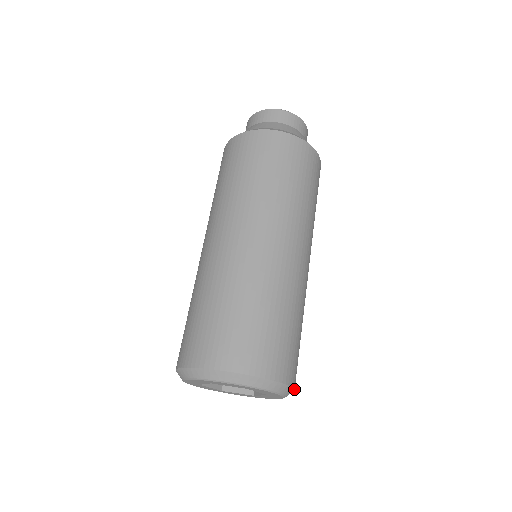
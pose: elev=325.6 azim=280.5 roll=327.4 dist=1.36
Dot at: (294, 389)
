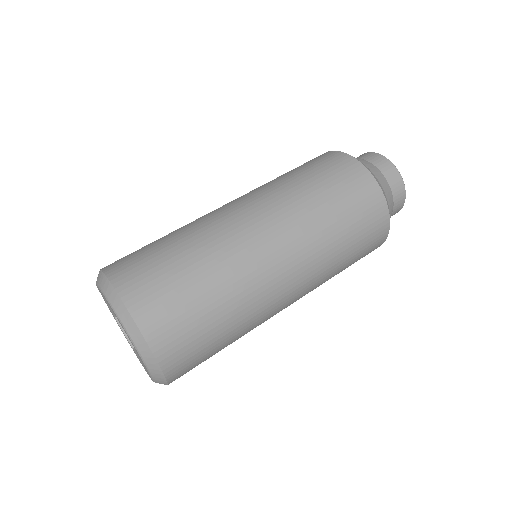
Dot at: occluded
